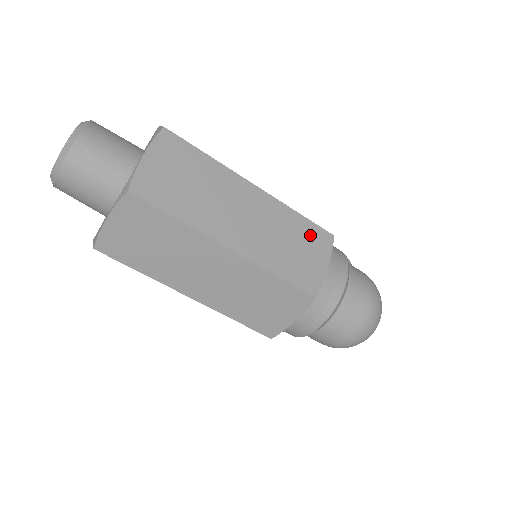
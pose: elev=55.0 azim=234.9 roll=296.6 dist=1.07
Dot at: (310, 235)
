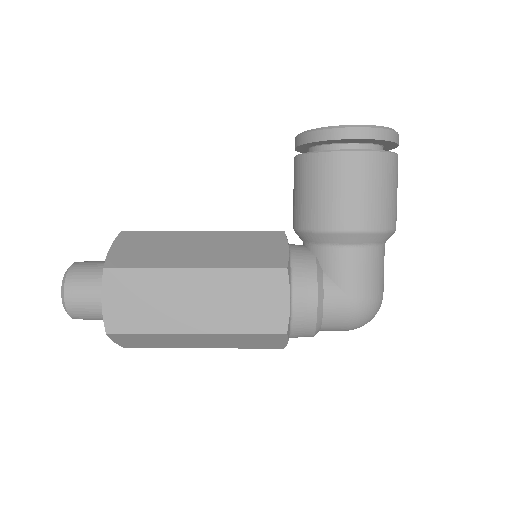
Dot at: (262, 337)
